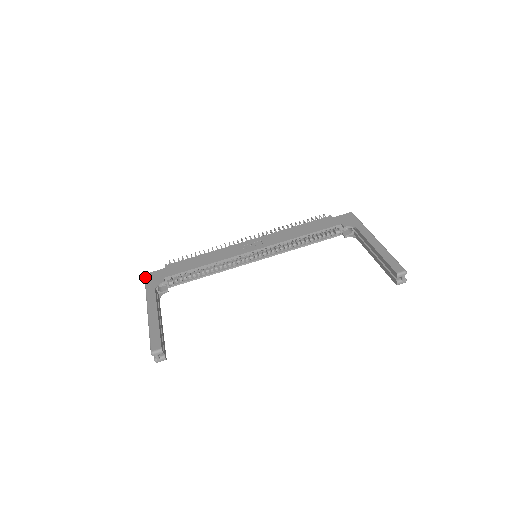
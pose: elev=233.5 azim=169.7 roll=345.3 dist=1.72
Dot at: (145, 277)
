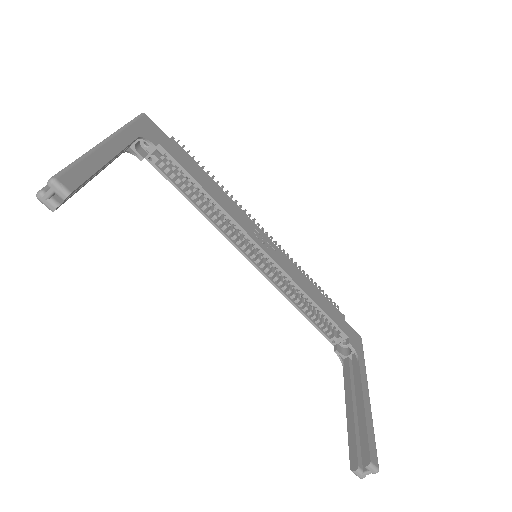
Dot at: (142, 114)
